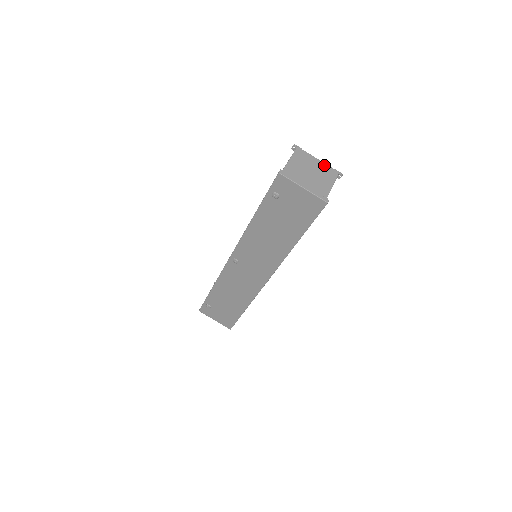
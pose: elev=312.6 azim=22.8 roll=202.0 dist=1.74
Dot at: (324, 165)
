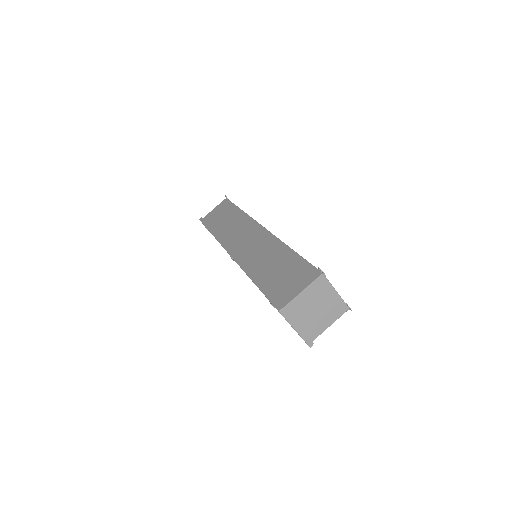
Dot at: (338, 299)
